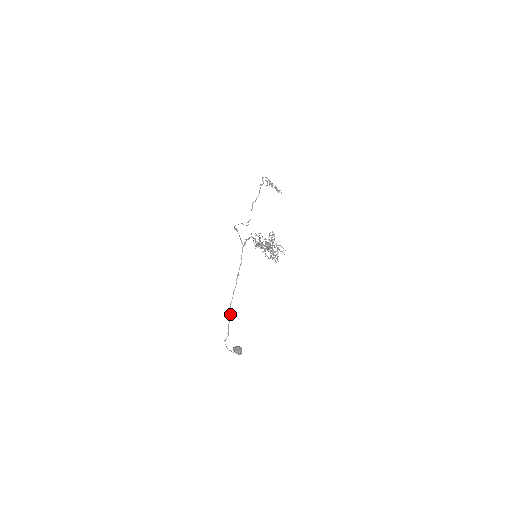
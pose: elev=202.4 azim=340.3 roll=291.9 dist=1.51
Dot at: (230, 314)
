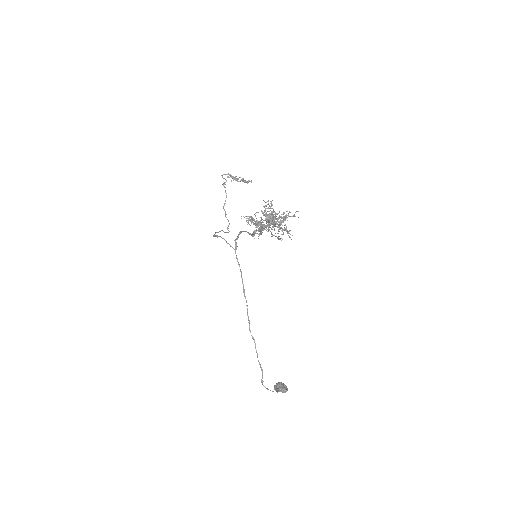
Dot at: occluded
